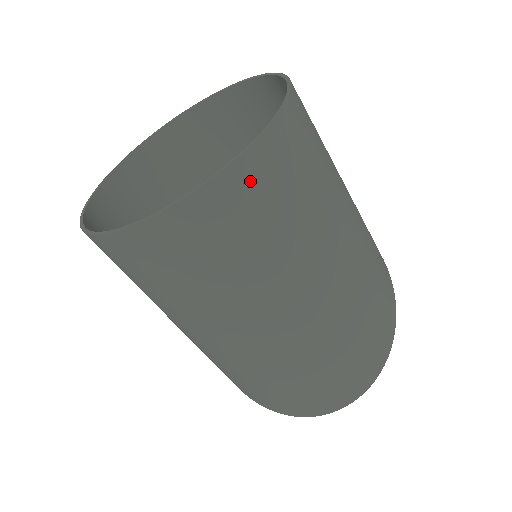
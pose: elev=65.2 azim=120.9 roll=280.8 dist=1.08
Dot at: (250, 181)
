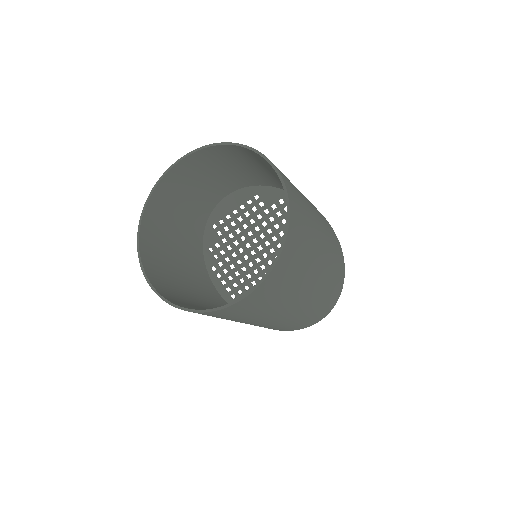
Dot at: (280, 271)
